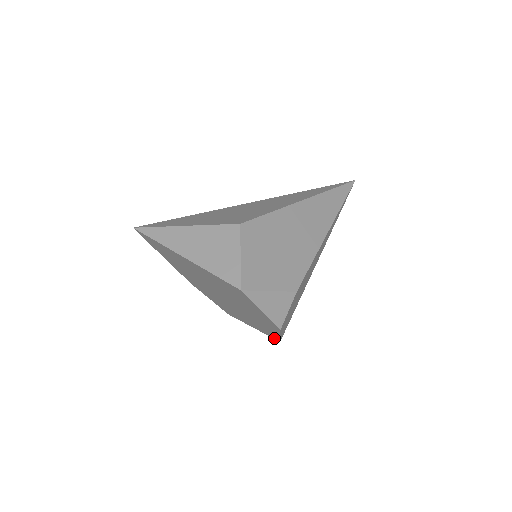
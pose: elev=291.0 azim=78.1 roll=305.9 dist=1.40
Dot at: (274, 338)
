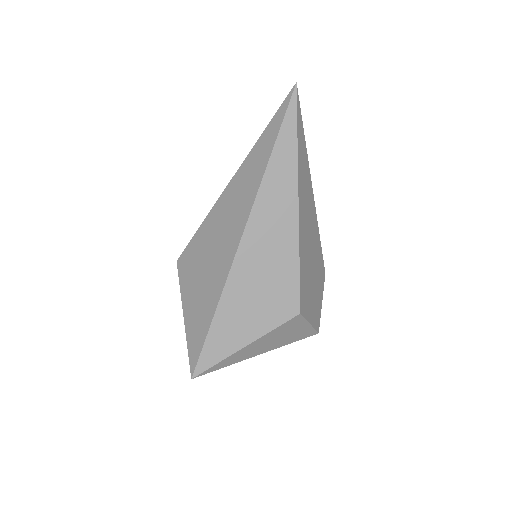
Dot at: occluded
